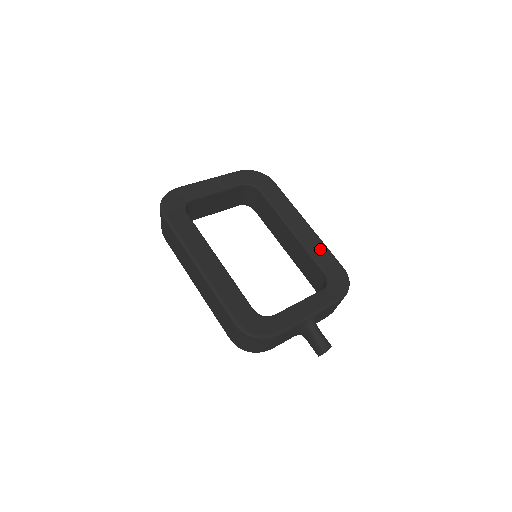
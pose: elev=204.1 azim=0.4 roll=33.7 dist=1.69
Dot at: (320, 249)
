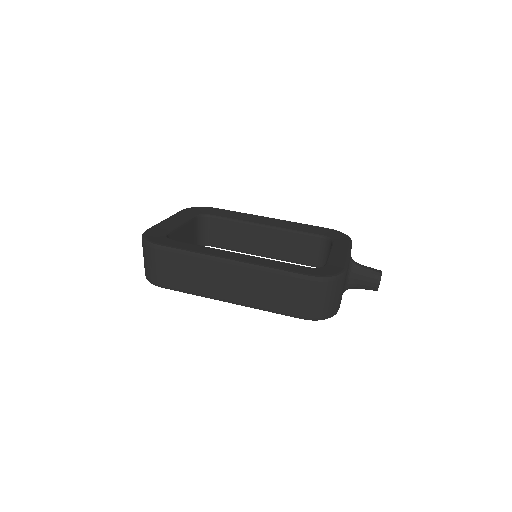
Dot at: (299, 226)
